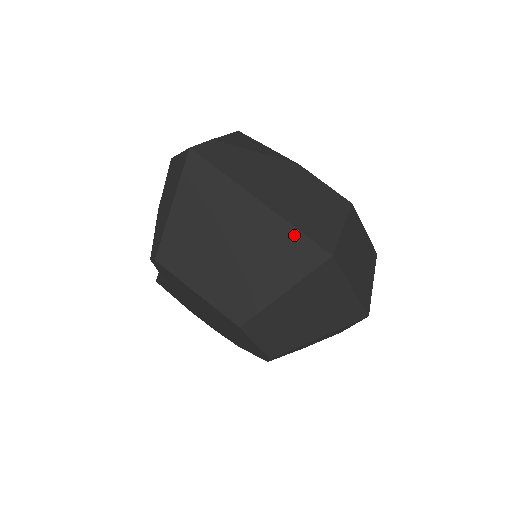
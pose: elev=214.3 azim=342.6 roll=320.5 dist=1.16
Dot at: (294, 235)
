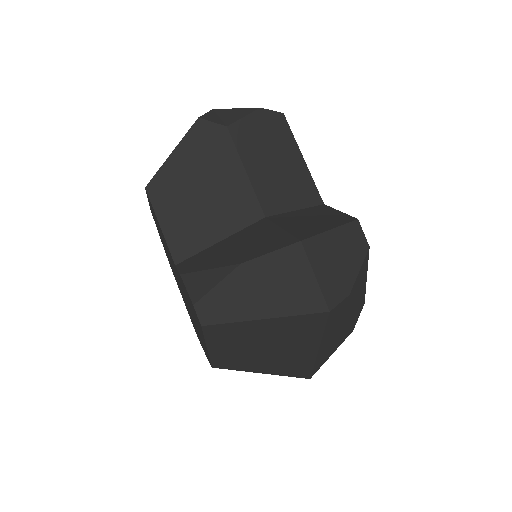
Dot at: (308, 367)
